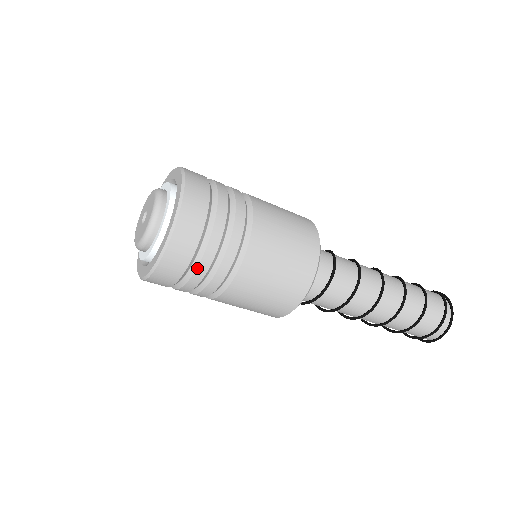
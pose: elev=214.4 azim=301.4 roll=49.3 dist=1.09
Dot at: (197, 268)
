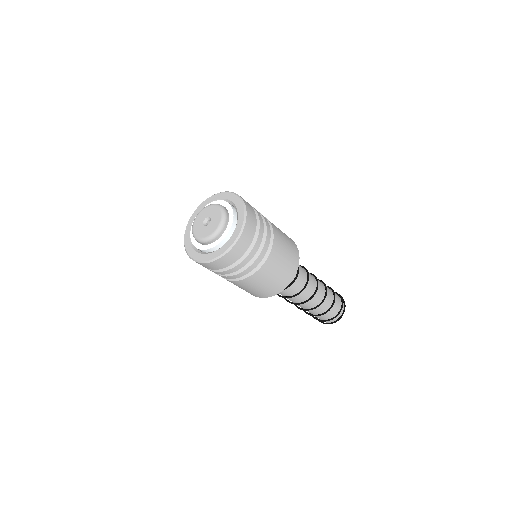
Dot at: (241, 262)
